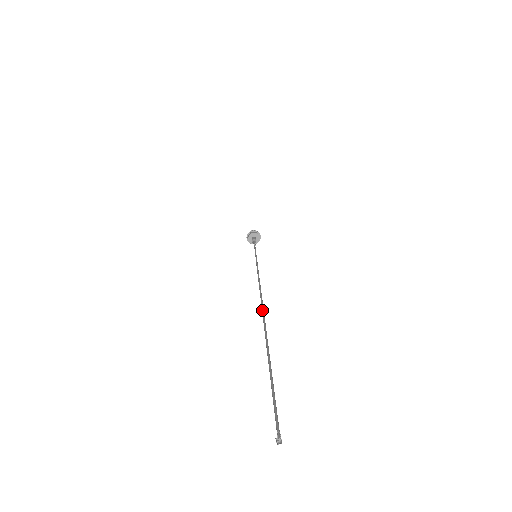
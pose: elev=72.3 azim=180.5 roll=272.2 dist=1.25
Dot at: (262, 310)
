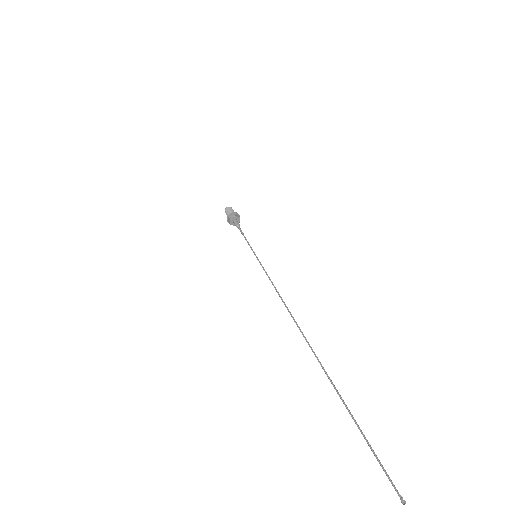
Dot at: occluded
